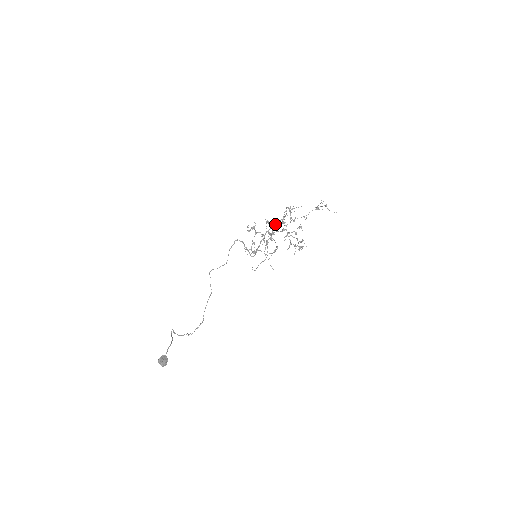
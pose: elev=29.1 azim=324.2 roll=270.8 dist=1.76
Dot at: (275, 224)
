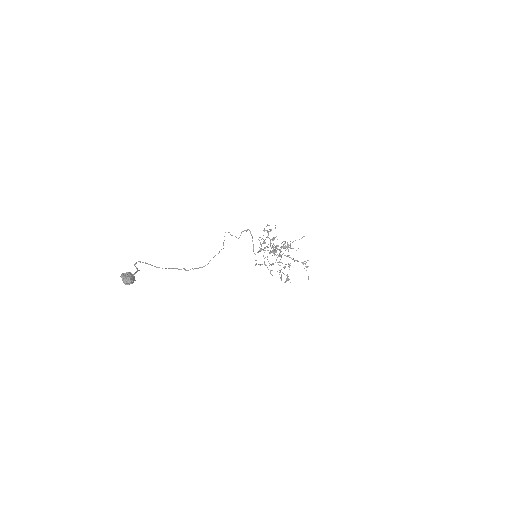
Dot at: occluded
